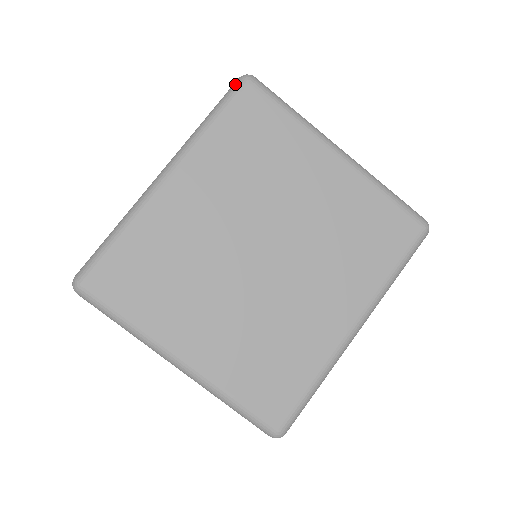
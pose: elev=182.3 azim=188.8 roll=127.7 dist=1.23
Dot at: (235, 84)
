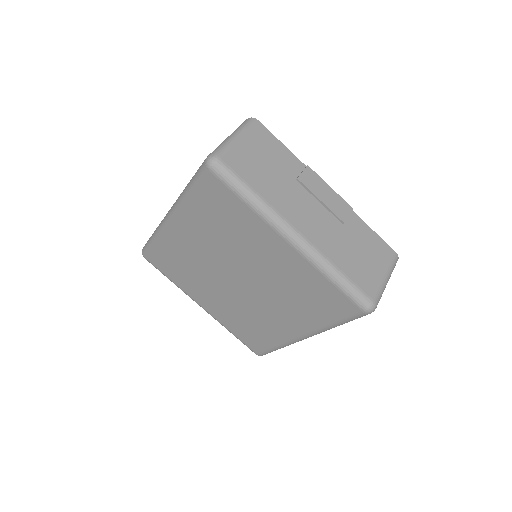
Dot at: (202, 166)
